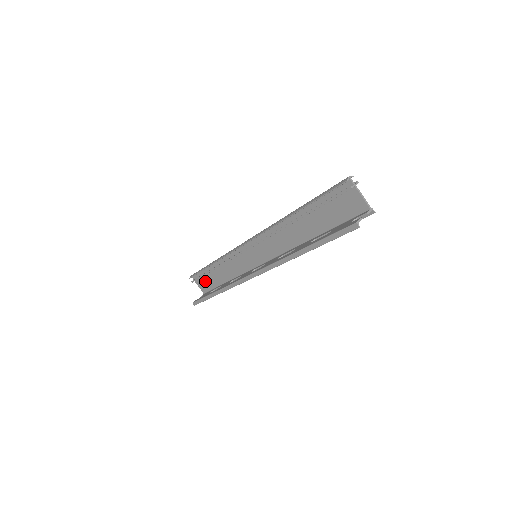
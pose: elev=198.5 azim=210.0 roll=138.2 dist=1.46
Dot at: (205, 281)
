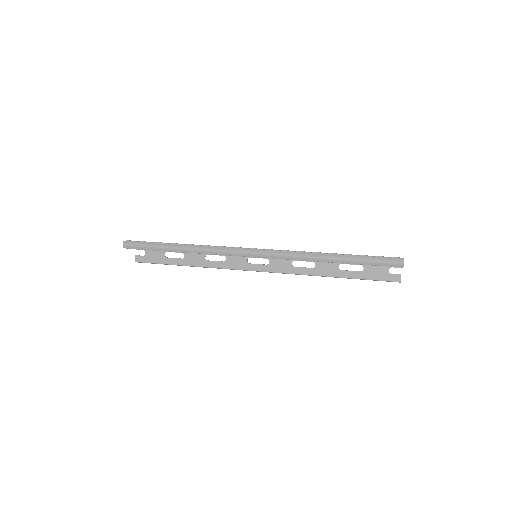
Dot at: occluded
